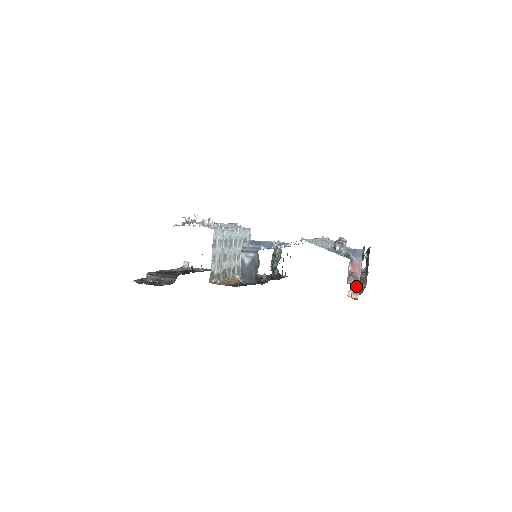
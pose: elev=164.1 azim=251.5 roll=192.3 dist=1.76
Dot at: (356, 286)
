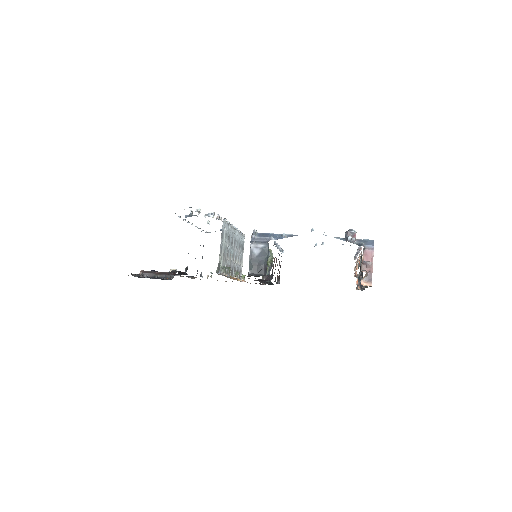
Dot at: (369, 274)
